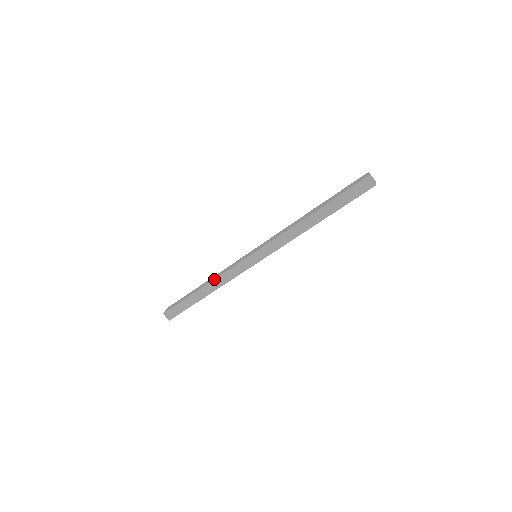
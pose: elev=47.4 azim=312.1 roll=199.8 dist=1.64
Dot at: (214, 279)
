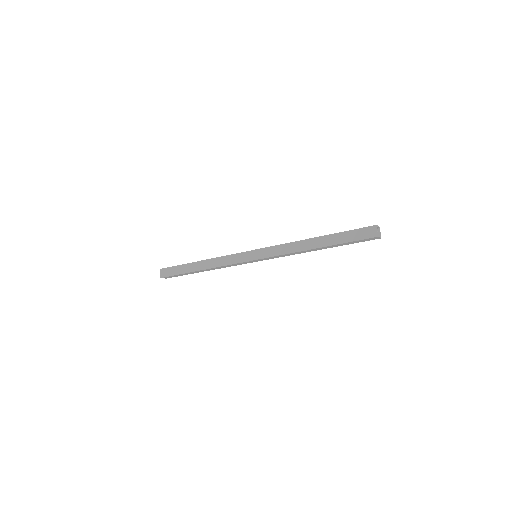
Dot at: (214, 268)
